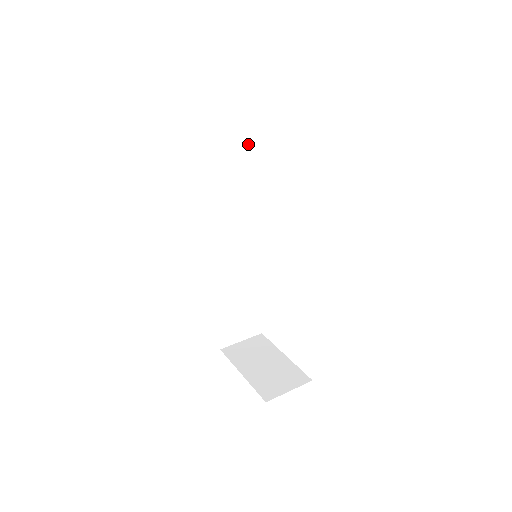
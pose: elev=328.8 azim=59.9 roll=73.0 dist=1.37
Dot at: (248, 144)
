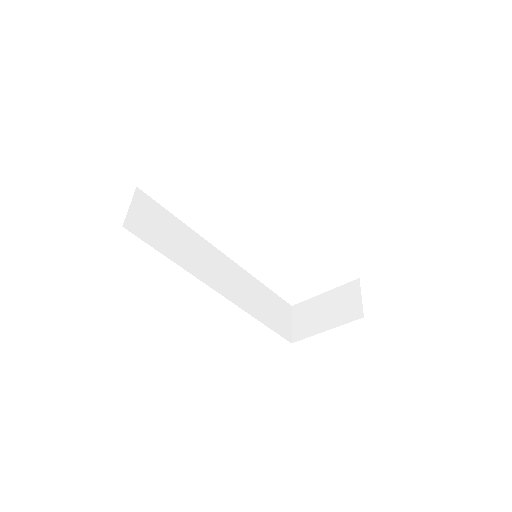
Dot at: (161, 207)
